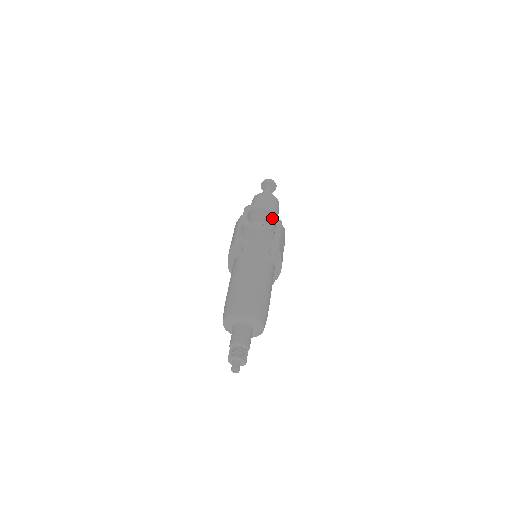
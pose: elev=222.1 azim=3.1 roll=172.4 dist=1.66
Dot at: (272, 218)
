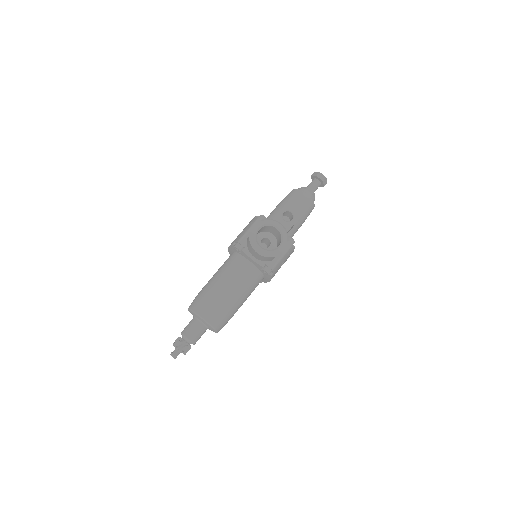
Dot at: (278, 246)
